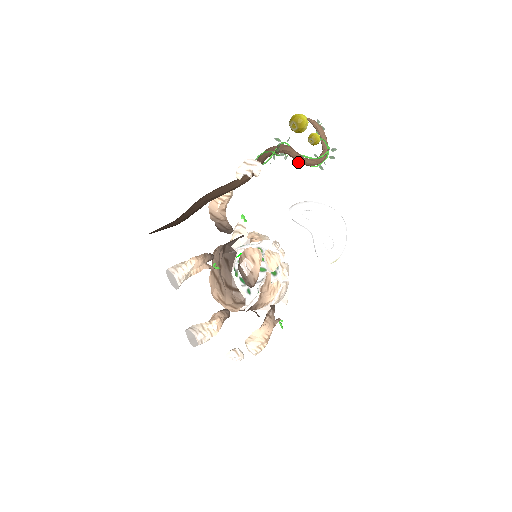
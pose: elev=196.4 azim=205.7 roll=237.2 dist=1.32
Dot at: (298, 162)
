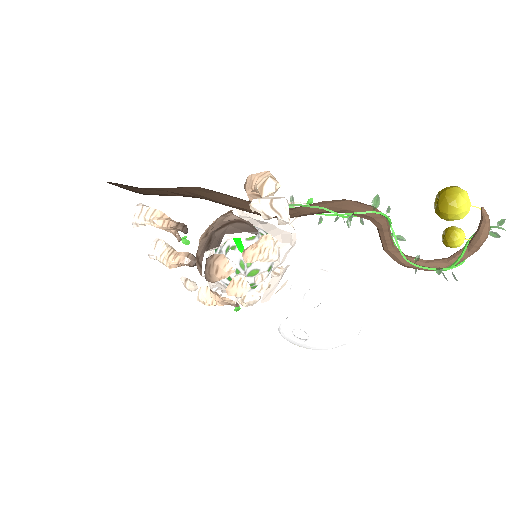
Dot at: (383, 242)
